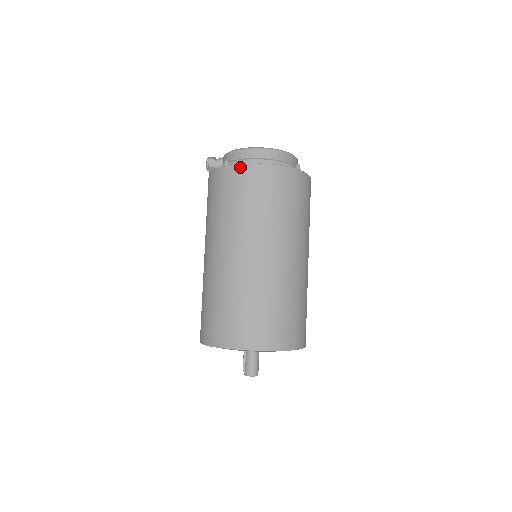
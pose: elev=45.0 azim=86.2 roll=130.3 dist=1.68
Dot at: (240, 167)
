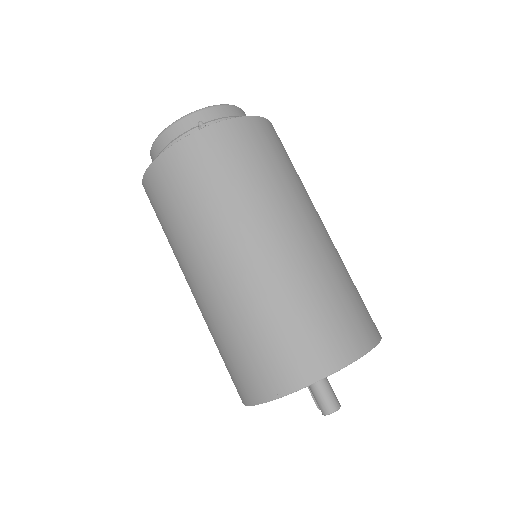
Dot at: (144, 181)
